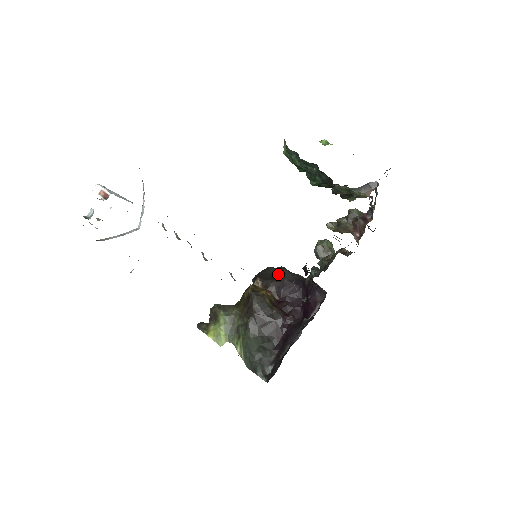
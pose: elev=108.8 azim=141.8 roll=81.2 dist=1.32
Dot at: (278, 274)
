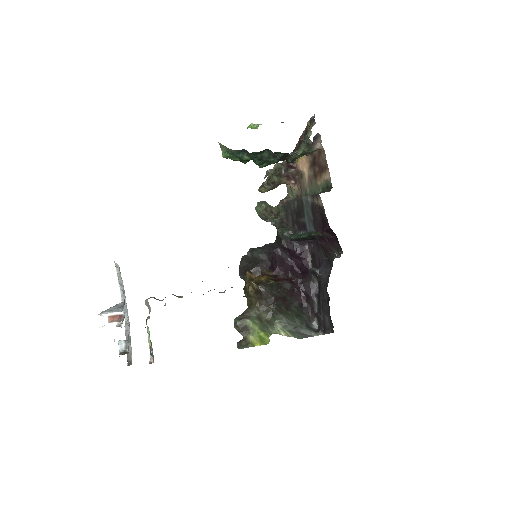
Dot at: (255, 256)
